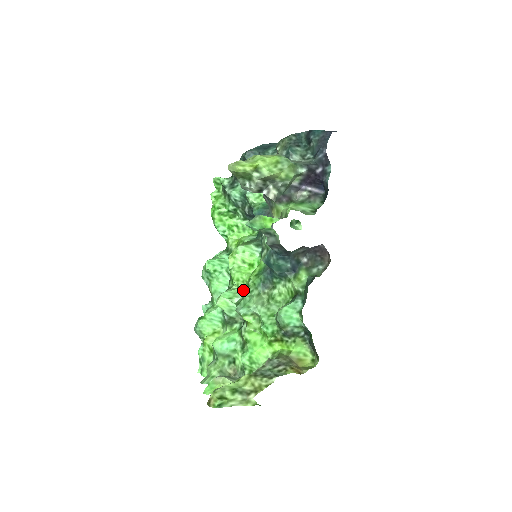
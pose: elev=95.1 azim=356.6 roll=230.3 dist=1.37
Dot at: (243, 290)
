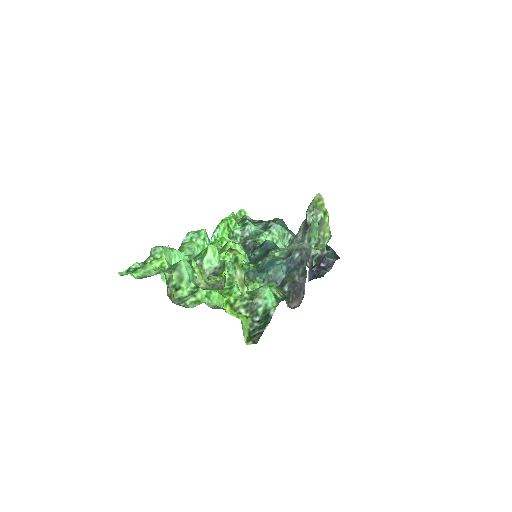
Dot at: occluded
